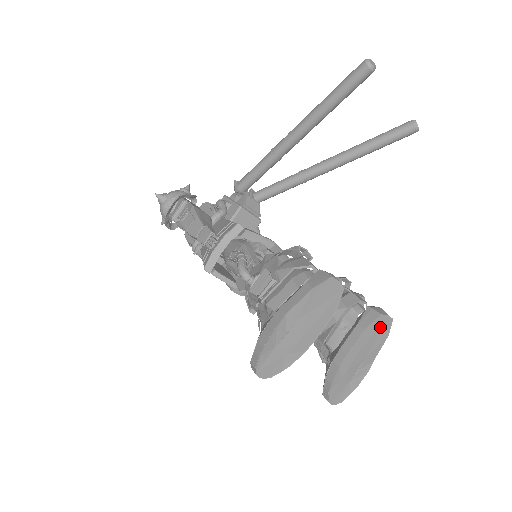
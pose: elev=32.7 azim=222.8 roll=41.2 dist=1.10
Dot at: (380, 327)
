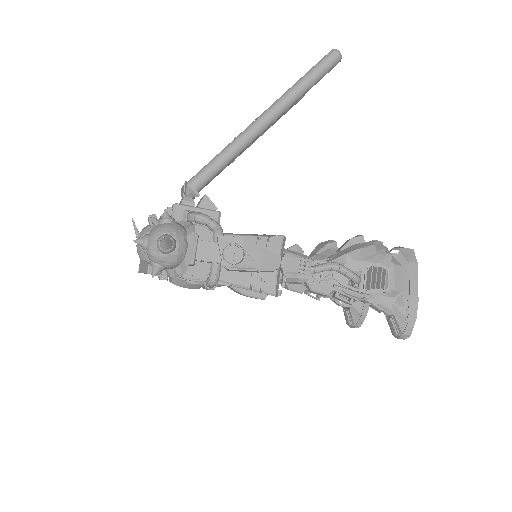
Dot at: occluded
